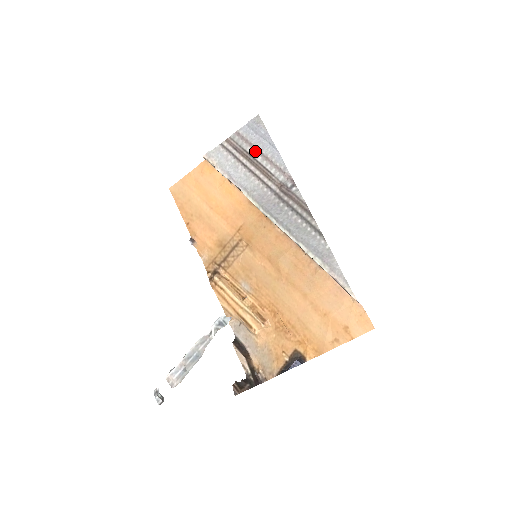
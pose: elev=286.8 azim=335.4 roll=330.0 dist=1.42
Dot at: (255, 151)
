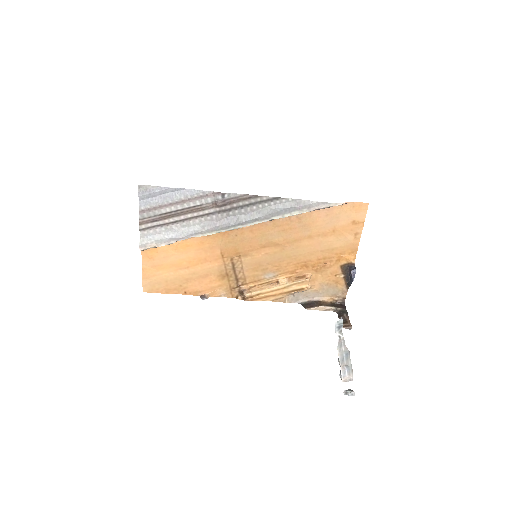
Dot at: (169, 207)
